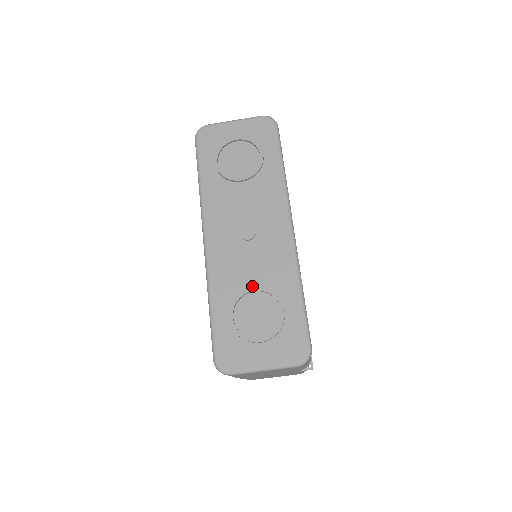
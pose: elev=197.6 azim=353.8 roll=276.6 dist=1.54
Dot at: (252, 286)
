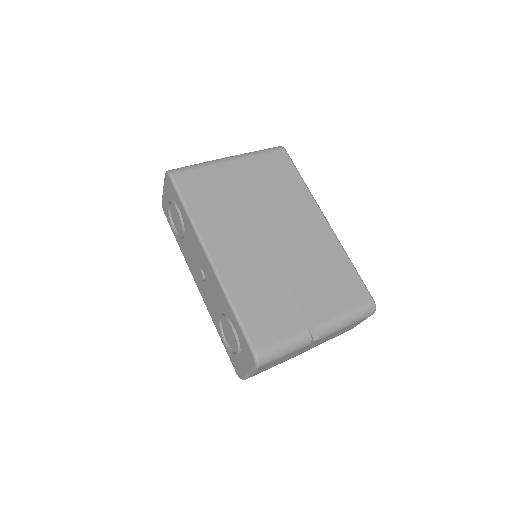
Dot at: (220, 314)
